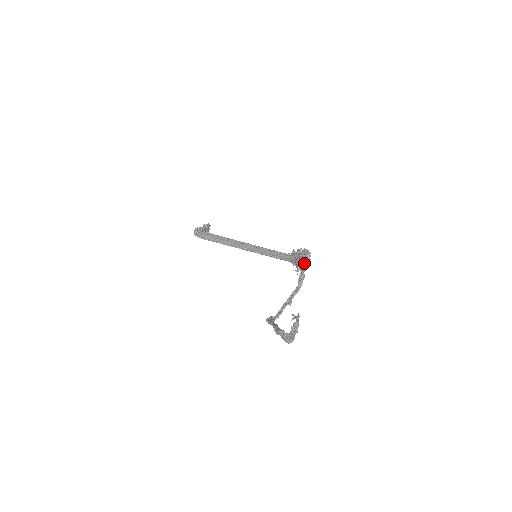
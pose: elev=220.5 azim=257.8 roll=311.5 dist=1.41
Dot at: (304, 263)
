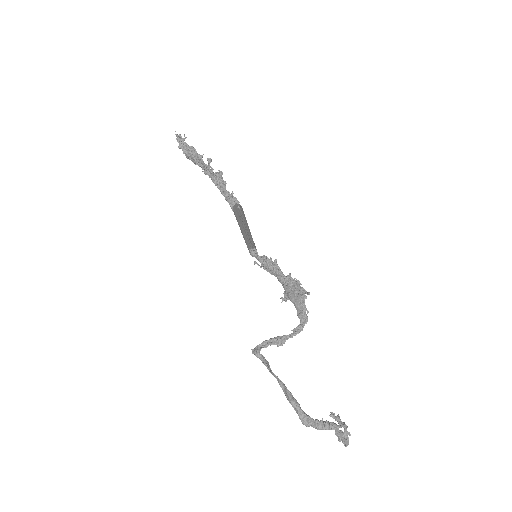
Dot at: (306, 310)
